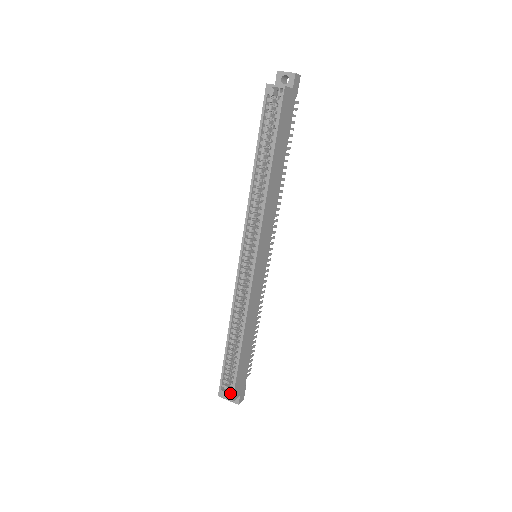
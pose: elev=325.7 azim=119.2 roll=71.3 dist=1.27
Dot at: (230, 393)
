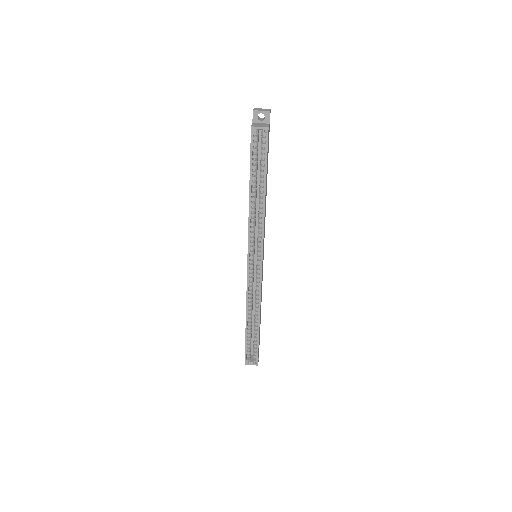
Dot at: (254, 360)
